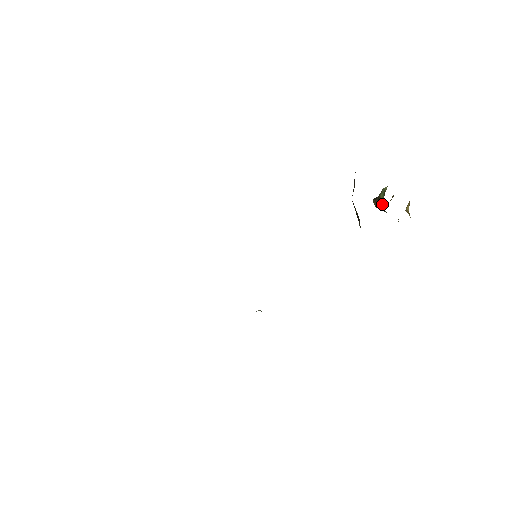
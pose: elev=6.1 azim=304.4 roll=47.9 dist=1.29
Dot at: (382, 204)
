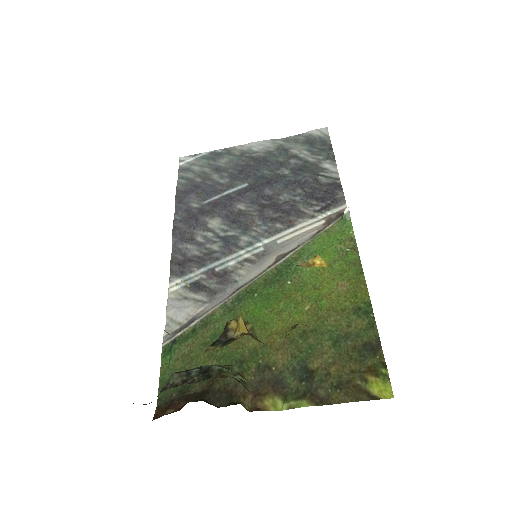
Dot at: occluded
